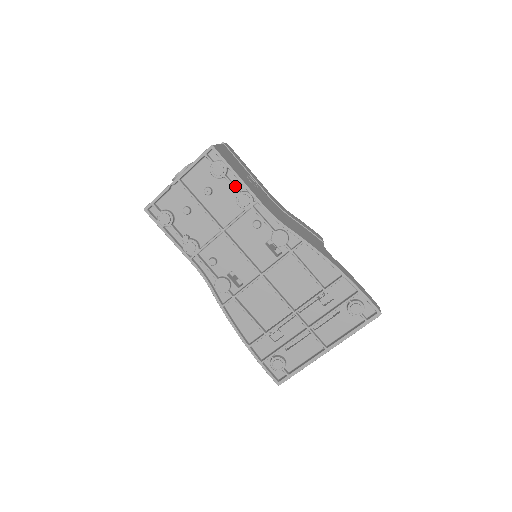
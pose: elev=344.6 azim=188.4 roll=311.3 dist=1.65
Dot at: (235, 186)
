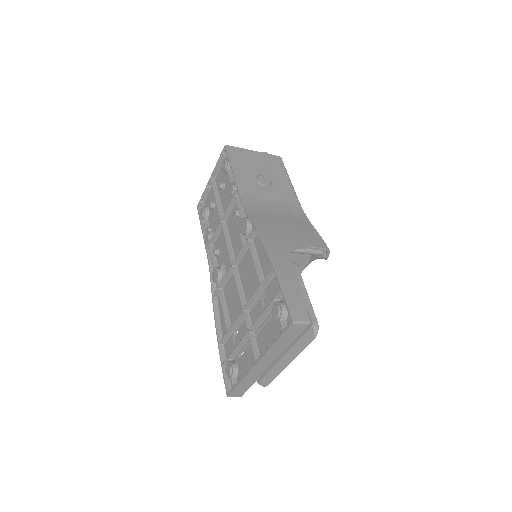
Dot at: (231, 178)
